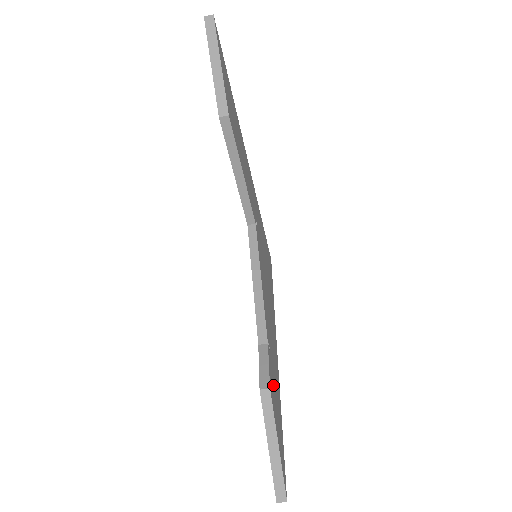
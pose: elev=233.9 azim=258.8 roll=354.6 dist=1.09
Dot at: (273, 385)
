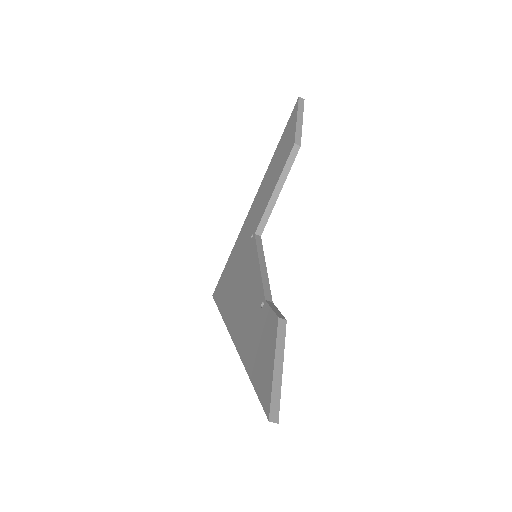
Dot at: occluded
